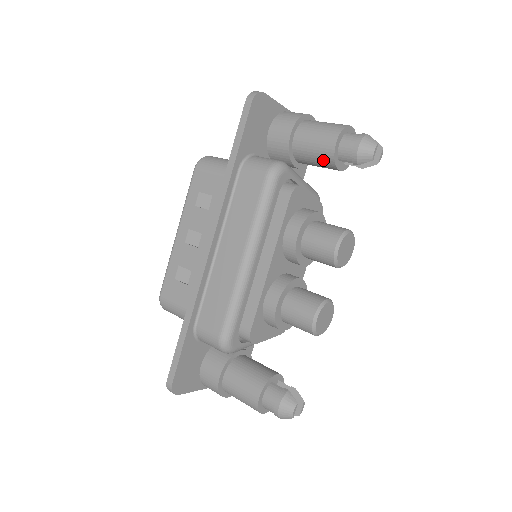
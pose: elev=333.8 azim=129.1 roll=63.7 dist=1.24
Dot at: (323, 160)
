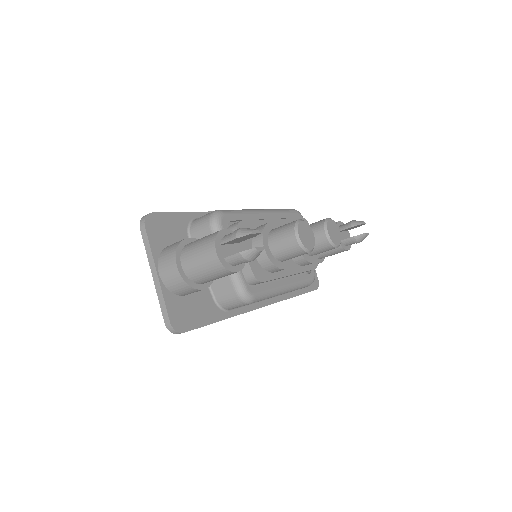
Dot at: occluded
